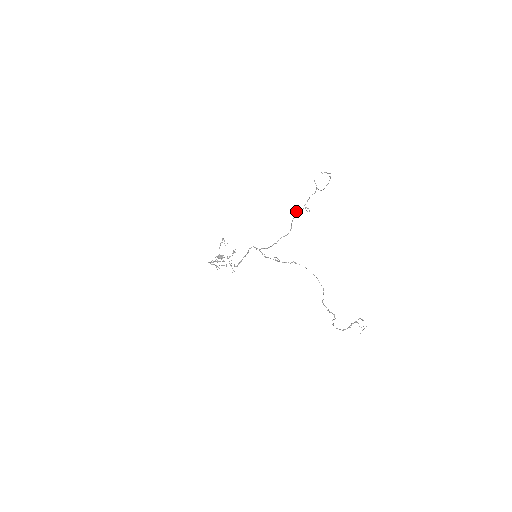
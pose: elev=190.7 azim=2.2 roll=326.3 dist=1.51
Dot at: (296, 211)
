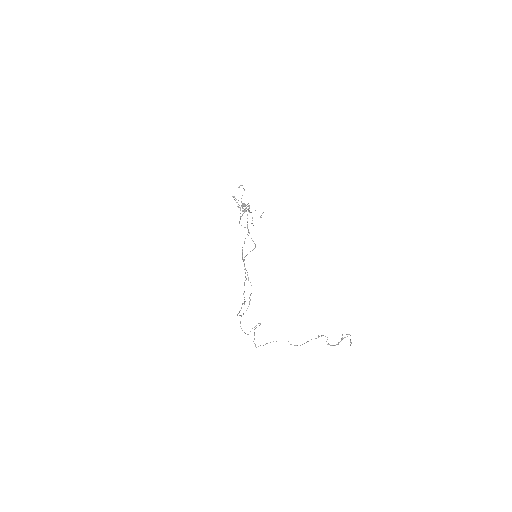
Dot at: (244, 260)
